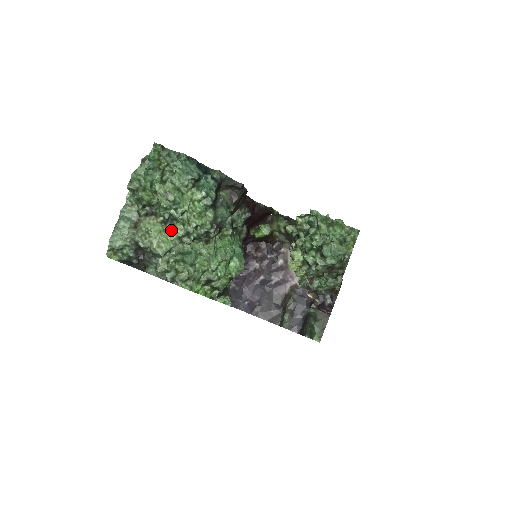
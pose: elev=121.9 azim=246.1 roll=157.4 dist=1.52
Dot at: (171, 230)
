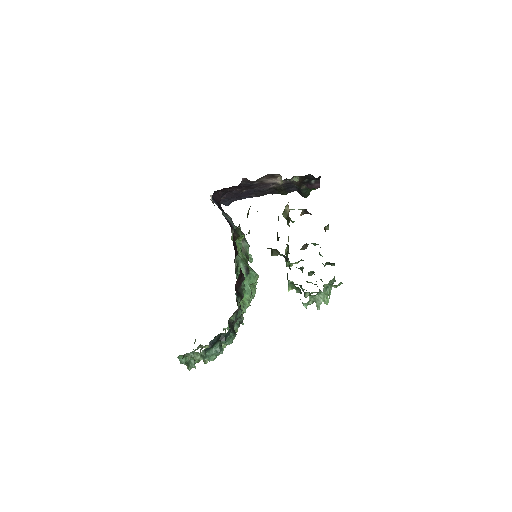
Dot at: occluded
